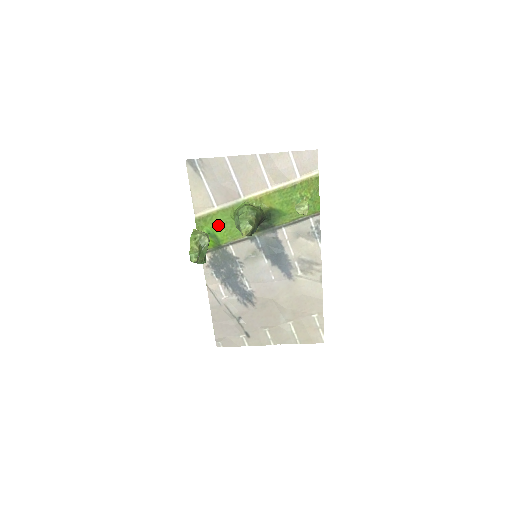
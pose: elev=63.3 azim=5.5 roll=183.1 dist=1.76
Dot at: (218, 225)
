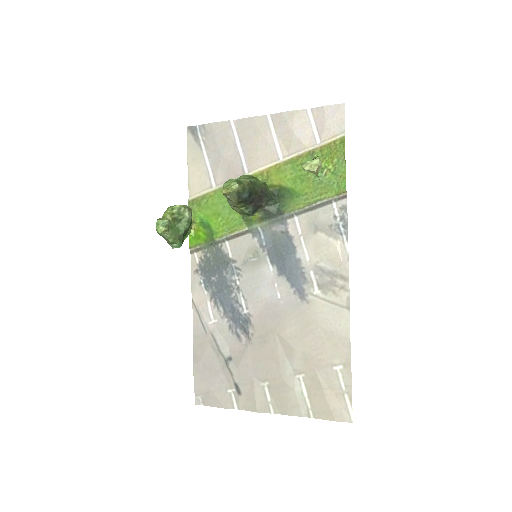
Dot at: (214, 211)
